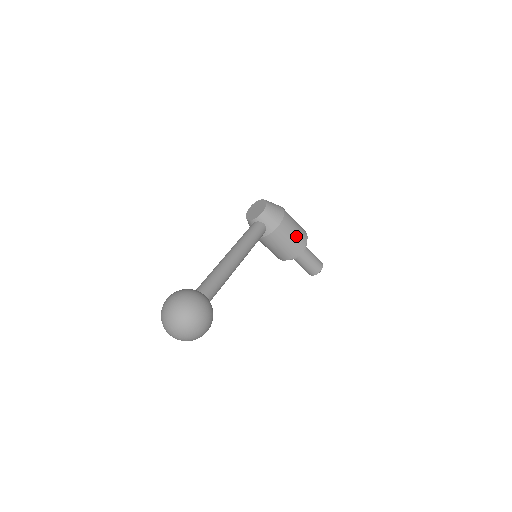
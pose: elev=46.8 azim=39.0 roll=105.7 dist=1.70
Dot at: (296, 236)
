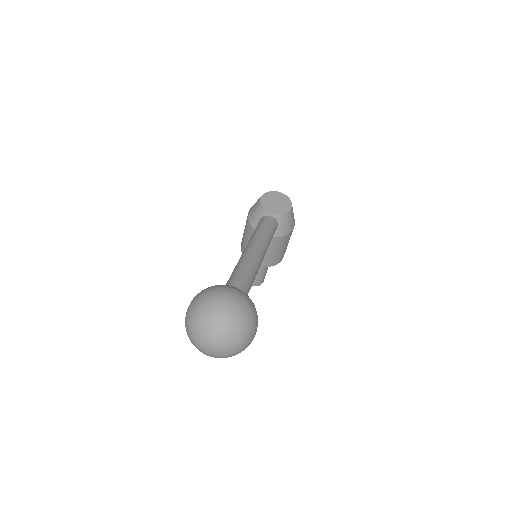
Dot at: (284, 250)
